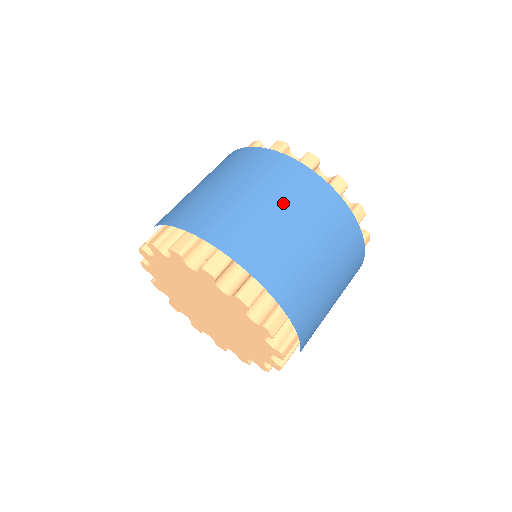
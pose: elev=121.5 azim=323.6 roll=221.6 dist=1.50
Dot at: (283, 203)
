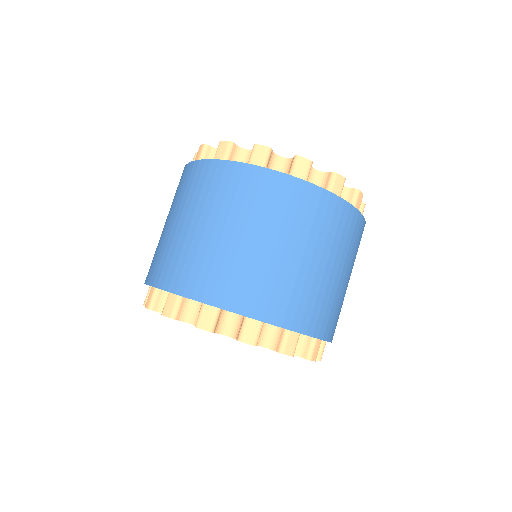
Dot at: (294, 238)
